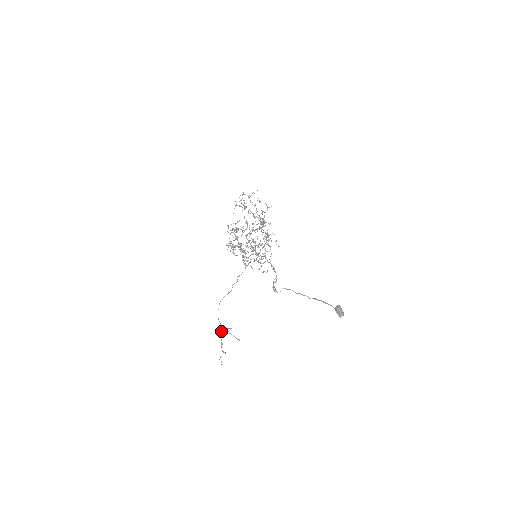
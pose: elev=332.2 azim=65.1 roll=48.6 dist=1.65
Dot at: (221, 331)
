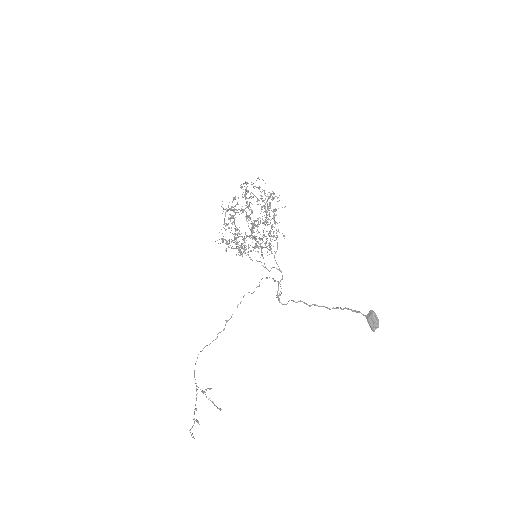
Dot at: occluded
